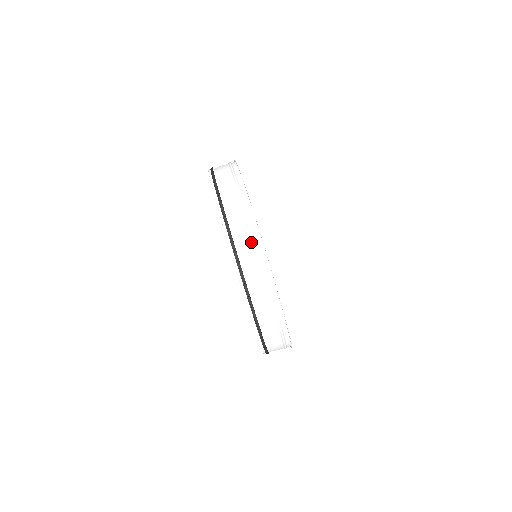
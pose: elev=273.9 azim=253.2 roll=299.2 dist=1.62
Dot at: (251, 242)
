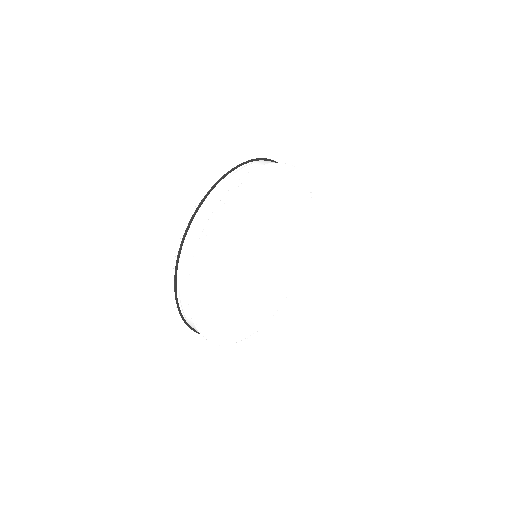
Dot at: occluded
